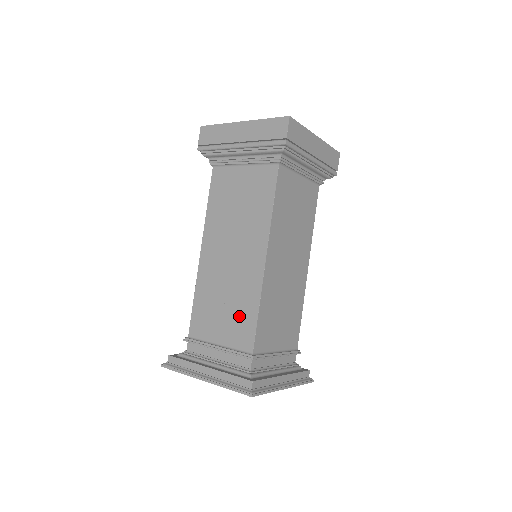
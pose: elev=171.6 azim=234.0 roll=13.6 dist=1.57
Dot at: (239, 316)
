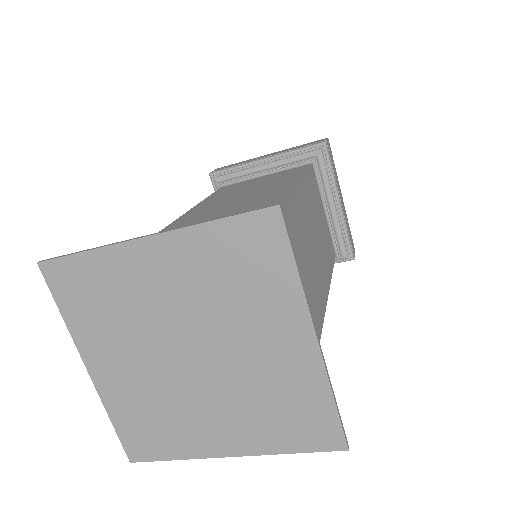
Dot at: occluded
